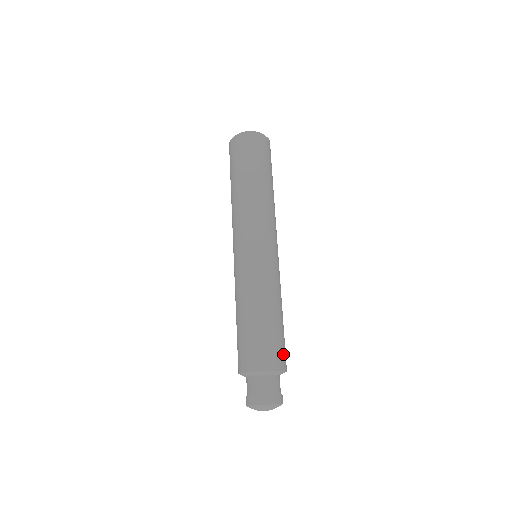
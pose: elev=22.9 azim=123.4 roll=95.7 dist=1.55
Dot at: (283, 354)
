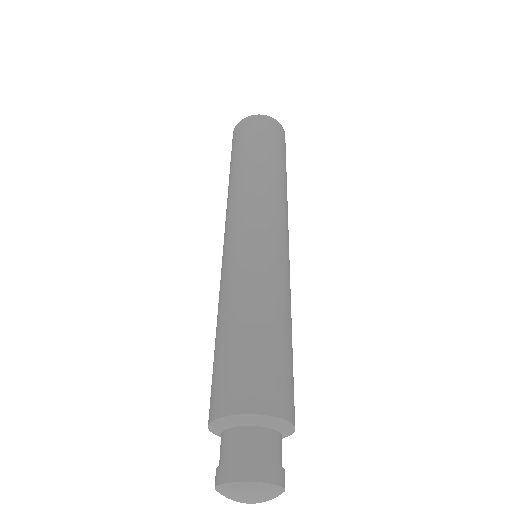
Dot at: occluded
